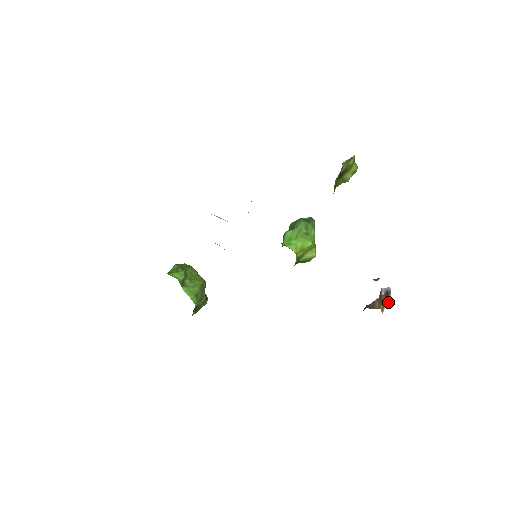
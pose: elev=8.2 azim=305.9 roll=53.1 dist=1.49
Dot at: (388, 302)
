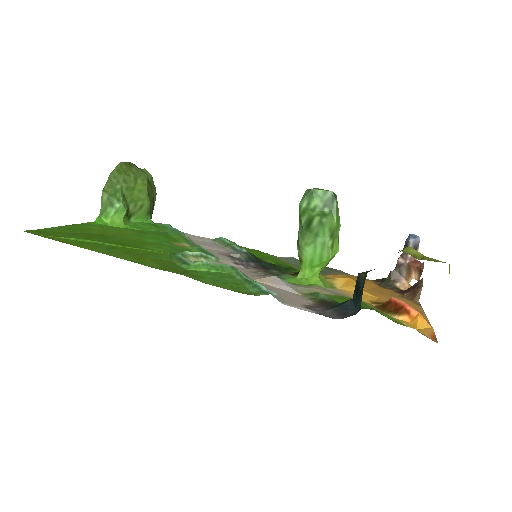
Dot at: (415, 262)
